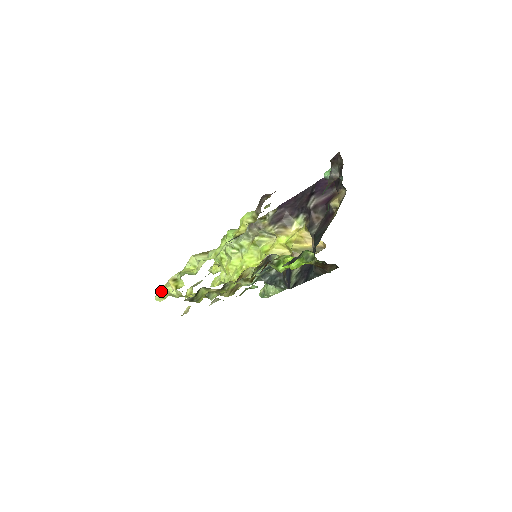
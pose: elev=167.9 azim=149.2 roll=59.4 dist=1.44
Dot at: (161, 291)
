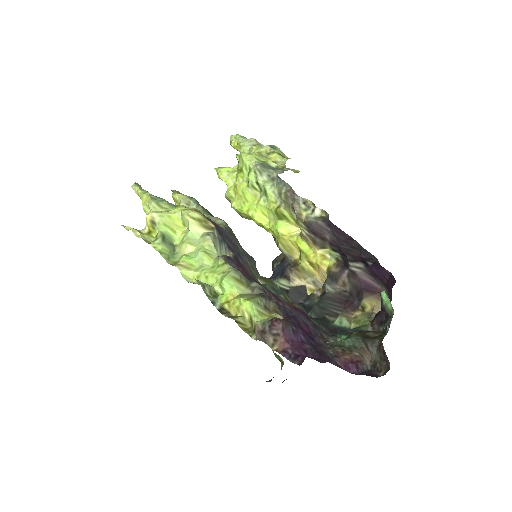
Dot at: (140, 195)
